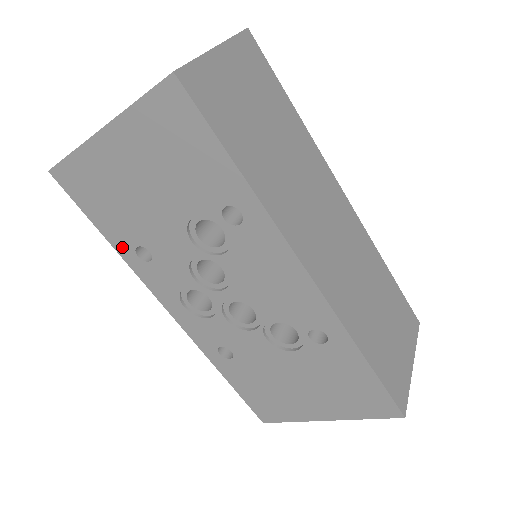
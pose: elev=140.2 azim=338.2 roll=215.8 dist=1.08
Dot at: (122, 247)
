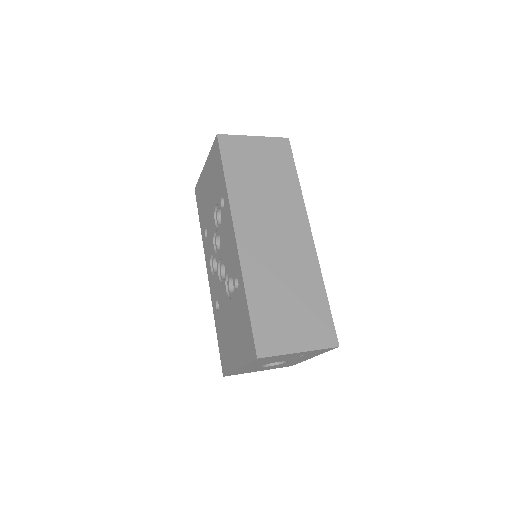
Dot at: (202, 230)
